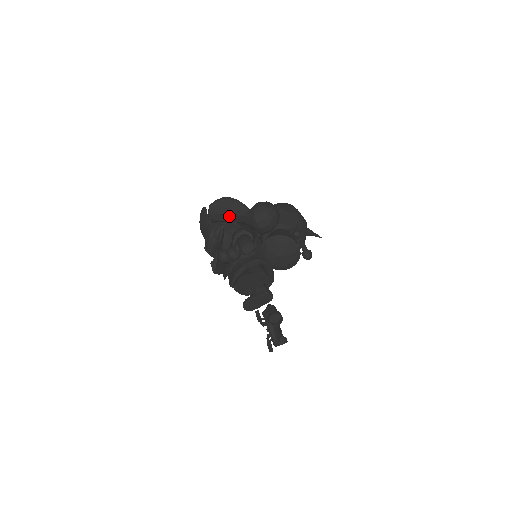
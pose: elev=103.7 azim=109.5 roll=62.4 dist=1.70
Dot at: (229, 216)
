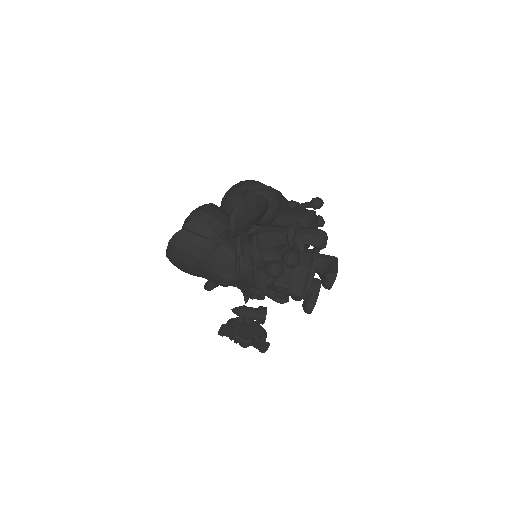
Dot at: (255, 219)
